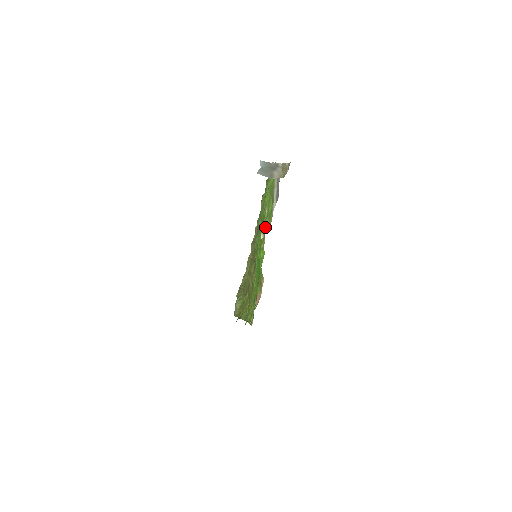
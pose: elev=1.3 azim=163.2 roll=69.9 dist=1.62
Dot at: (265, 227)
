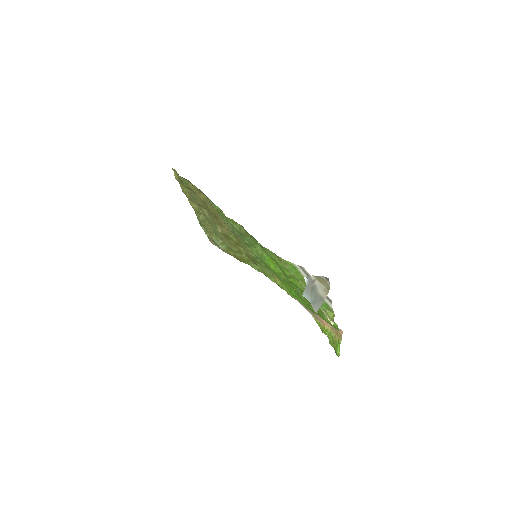
Dot at: (329, 316)
